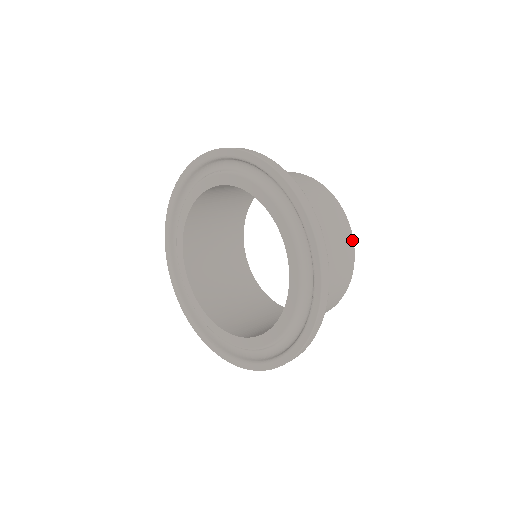
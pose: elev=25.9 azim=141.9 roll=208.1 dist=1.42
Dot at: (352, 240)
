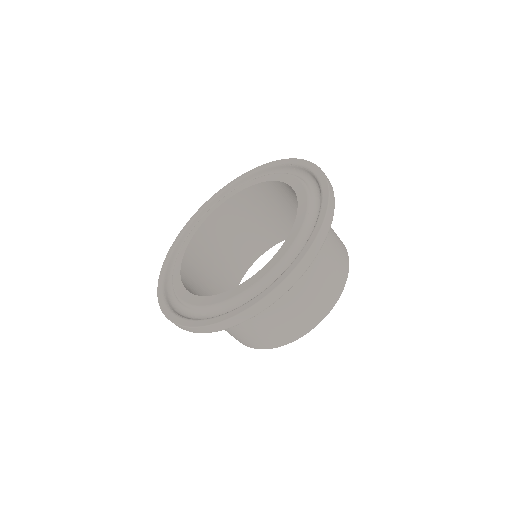
Dot at: (348, 264)
